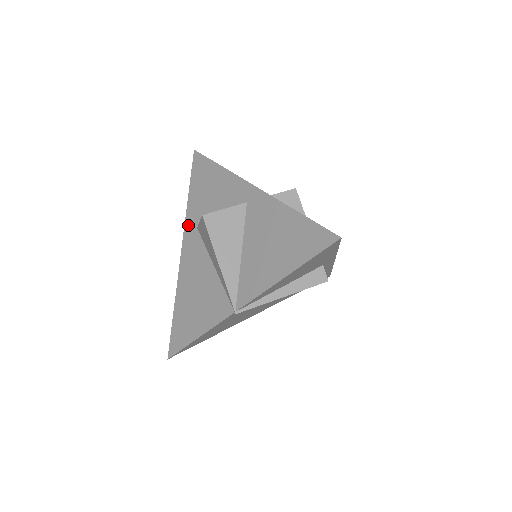
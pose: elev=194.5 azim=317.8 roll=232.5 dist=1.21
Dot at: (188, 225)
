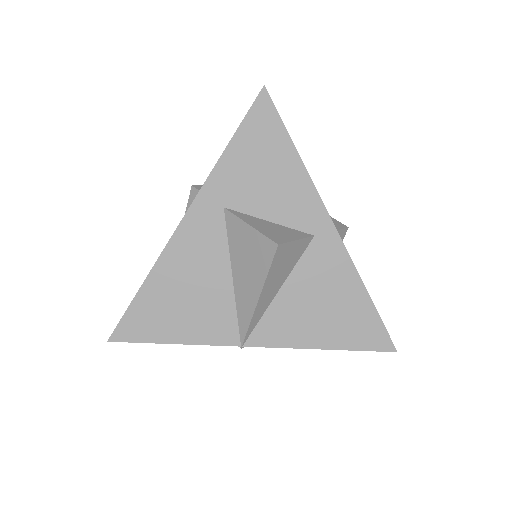
Dot at: (209, 192)
